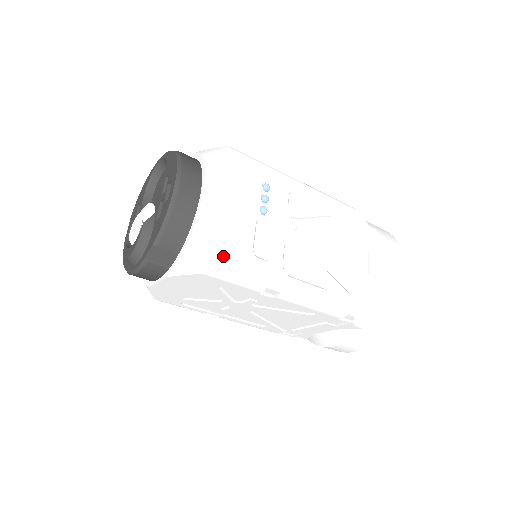
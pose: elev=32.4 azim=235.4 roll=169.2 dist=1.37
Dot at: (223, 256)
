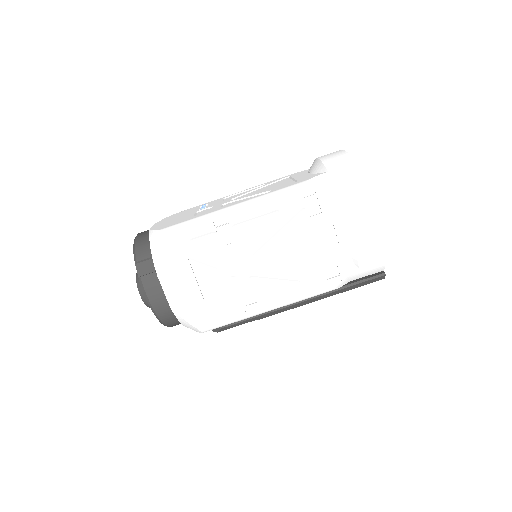
Dot at: (169, 226)
